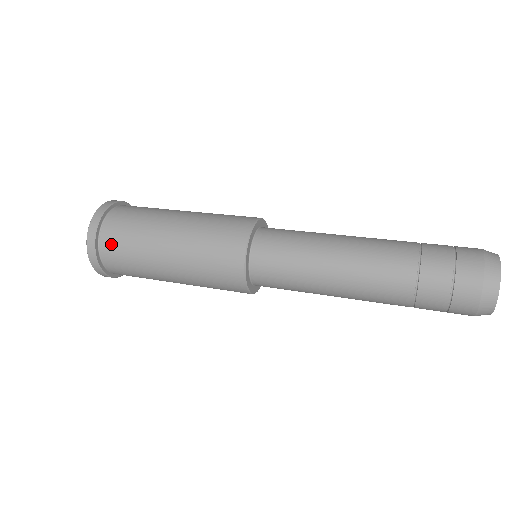
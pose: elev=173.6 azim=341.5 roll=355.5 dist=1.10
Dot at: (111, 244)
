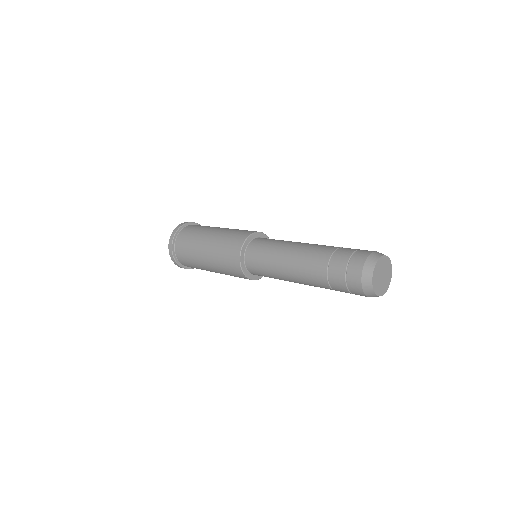
Dot at: (180, 242)
